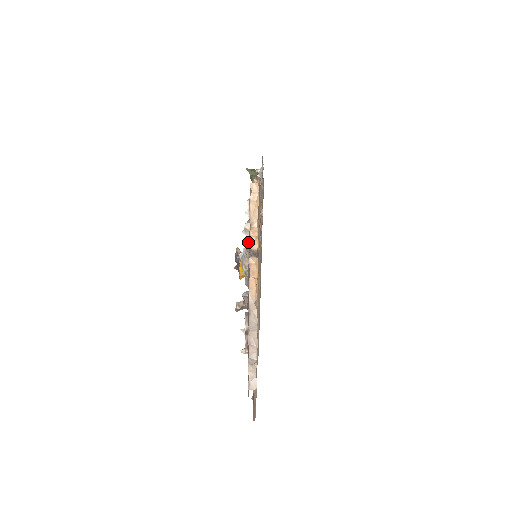
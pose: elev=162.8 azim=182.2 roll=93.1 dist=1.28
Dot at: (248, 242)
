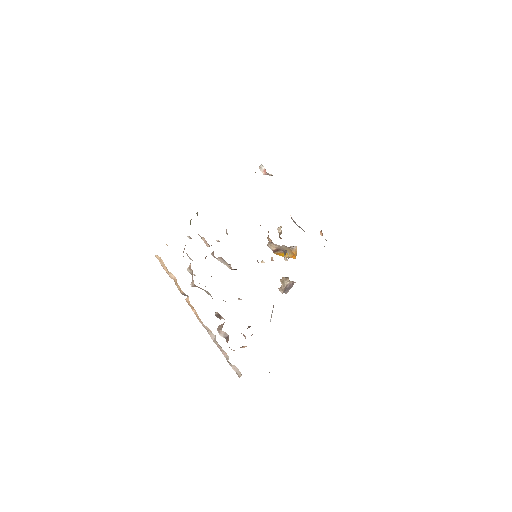
Dot at: (191, 283)
